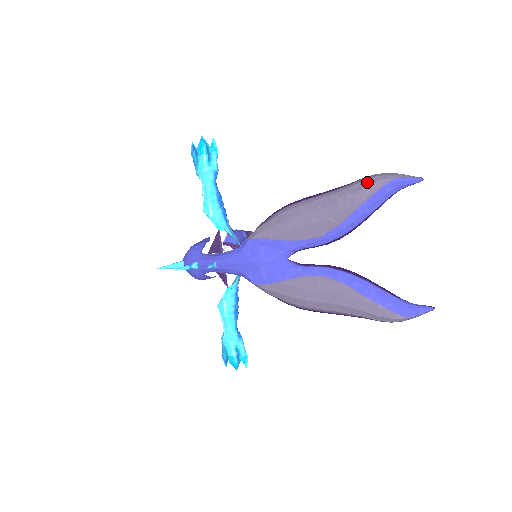
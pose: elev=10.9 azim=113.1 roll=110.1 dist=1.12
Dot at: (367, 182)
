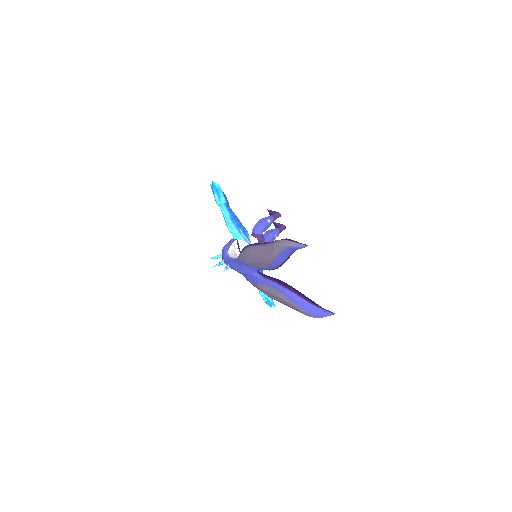
Dot at: (275, 246)
